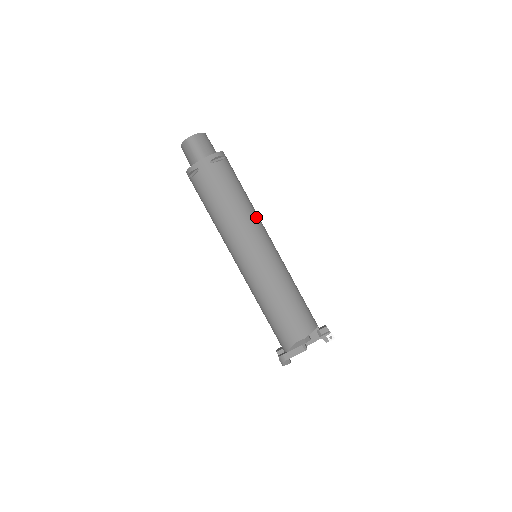
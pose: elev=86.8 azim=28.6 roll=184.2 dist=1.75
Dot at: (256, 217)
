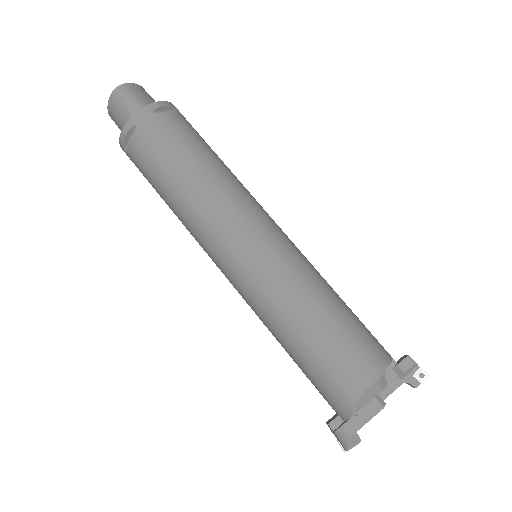
Dot at: (244, 188)
